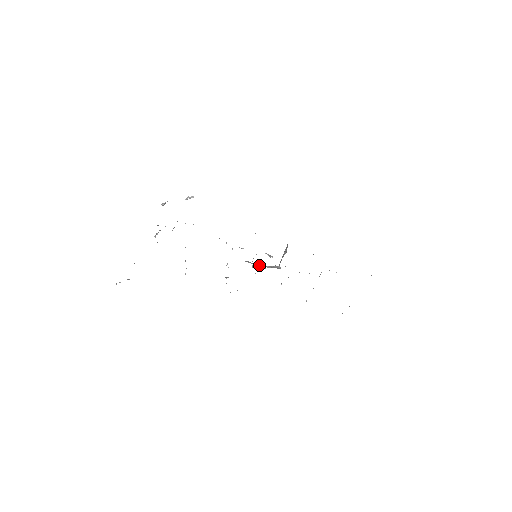
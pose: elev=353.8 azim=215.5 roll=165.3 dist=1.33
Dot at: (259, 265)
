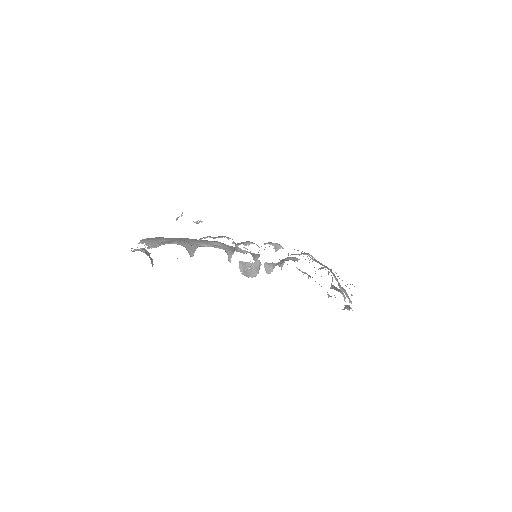
Dot at: (253, 266)
